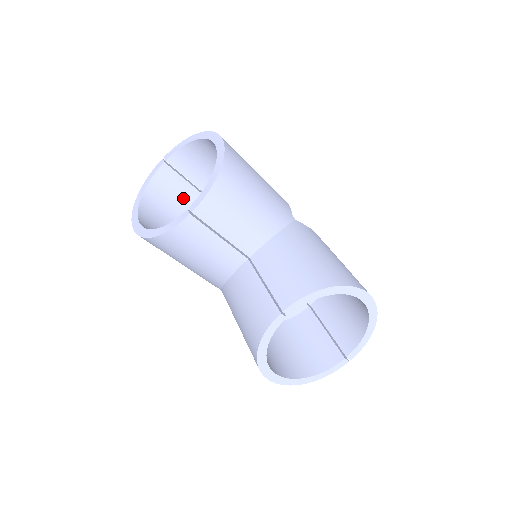
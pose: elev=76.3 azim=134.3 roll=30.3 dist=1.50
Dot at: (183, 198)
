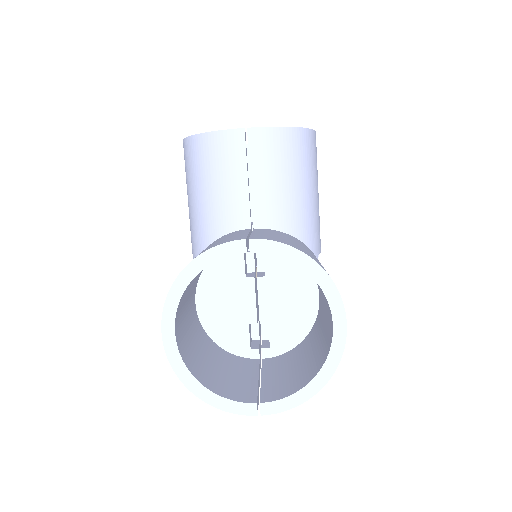
Dot at: occluded
